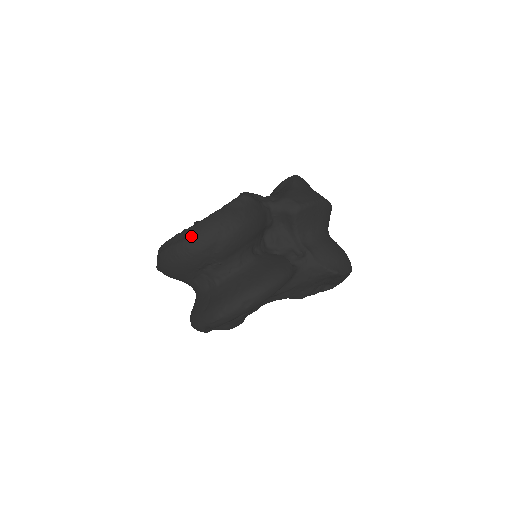
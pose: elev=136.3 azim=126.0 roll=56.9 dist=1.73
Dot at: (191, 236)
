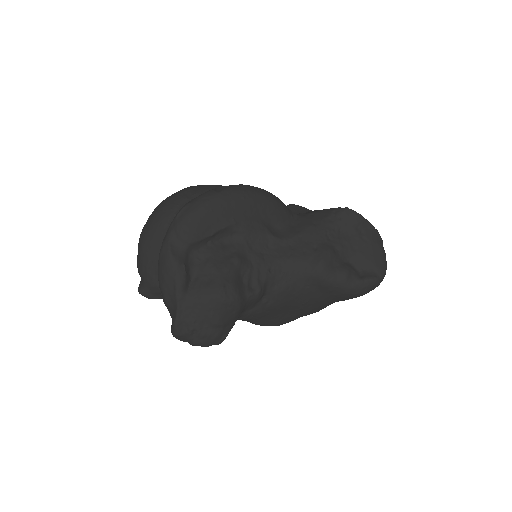
Dot at: occluded
